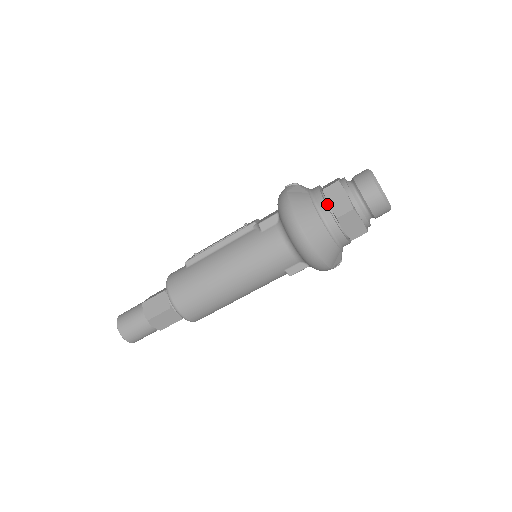
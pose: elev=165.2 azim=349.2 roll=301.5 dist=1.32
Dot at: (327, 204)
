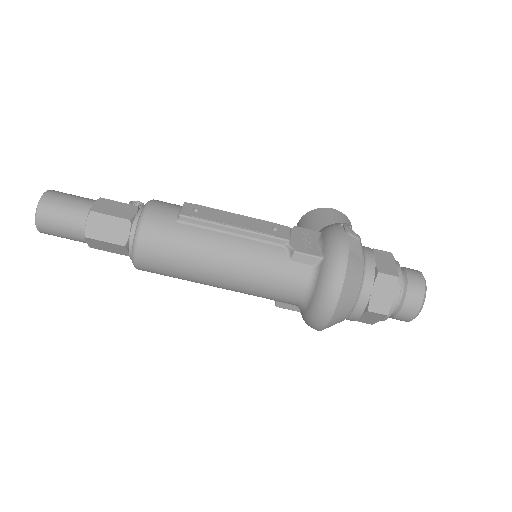
Dot at: (371, 290)
